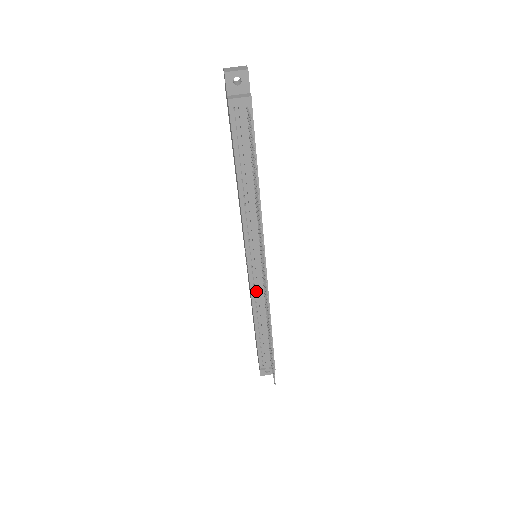
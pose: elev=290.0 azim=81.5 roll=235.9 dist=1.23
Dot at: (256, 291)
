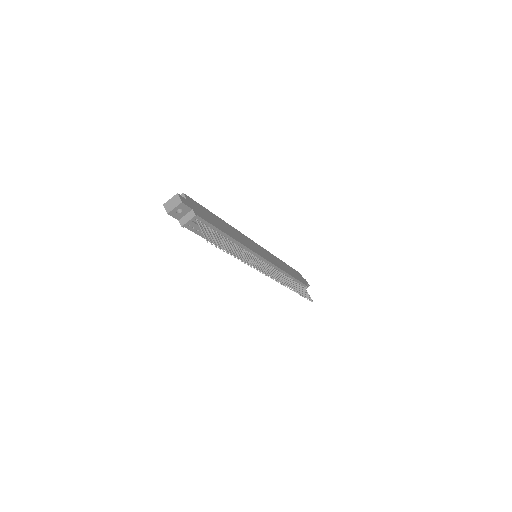
Dot at: occluded
